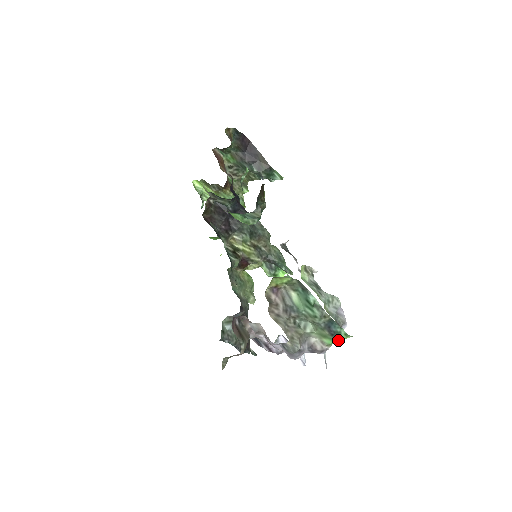
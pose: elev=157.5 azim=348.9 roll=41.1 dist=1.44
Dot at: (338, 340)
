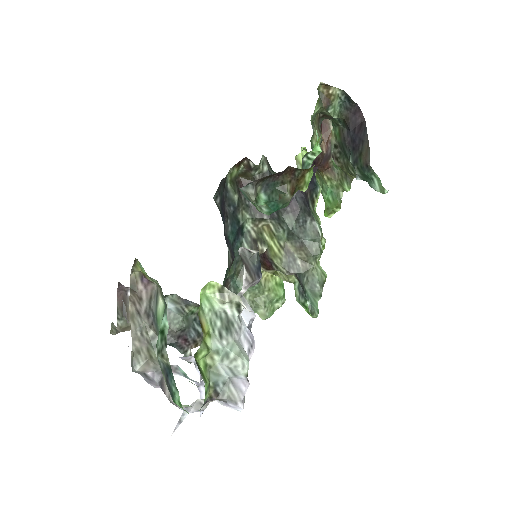
Dot at: (176, 403)
